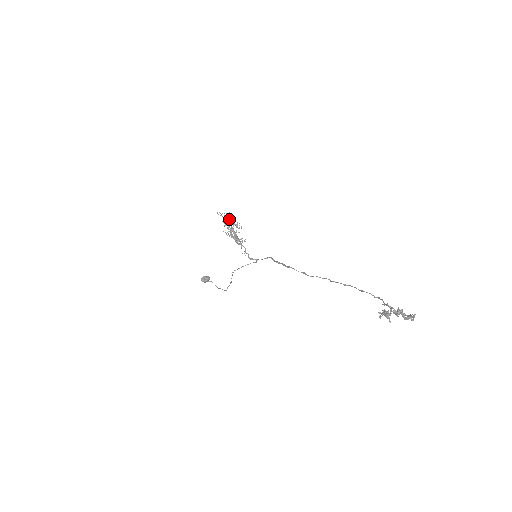
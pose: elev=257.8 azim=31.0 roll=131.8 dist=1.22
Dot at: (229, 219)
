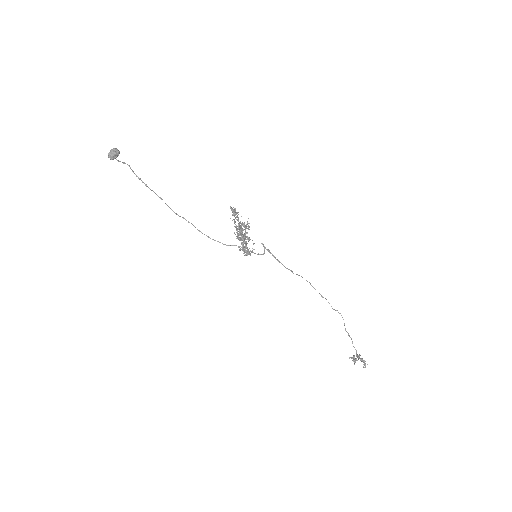
Dot at: (236, 213)
